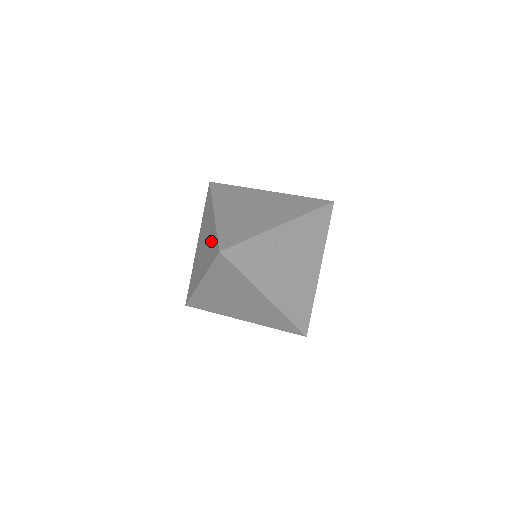
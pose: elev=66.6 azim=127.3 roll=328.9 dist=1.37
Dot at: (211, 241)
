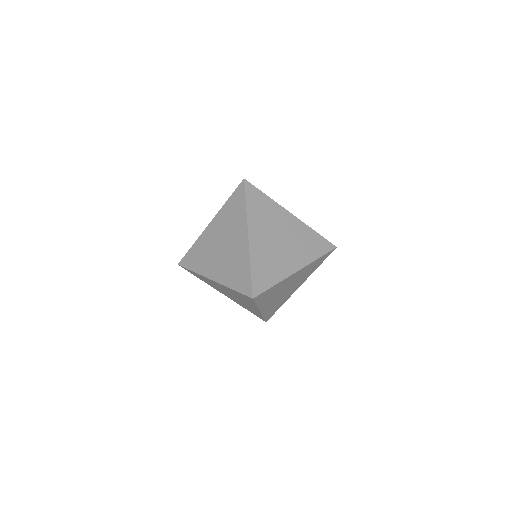
Dot at: (239, 265)
